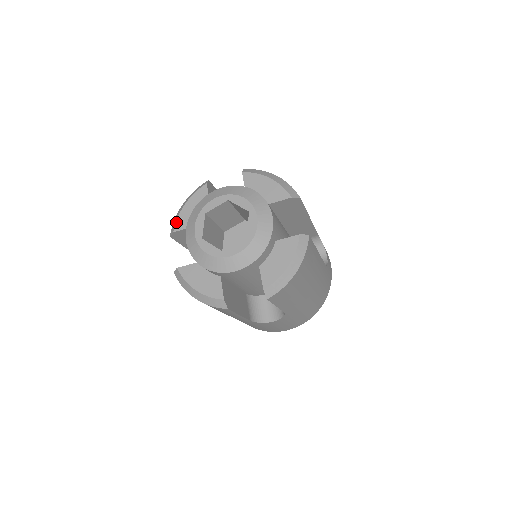
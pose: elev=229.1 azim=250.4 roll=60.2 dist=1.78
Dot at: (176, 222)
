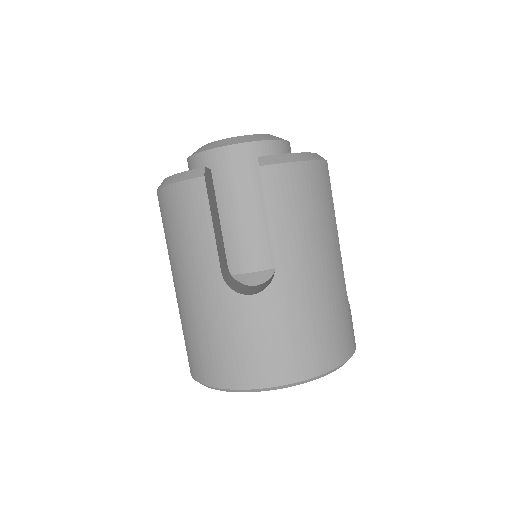
Dot at: occluded
